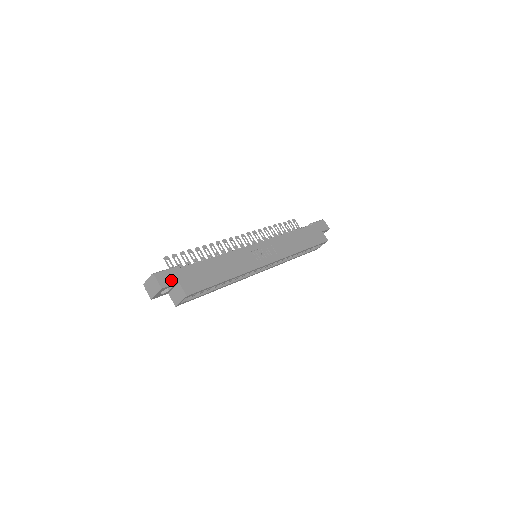
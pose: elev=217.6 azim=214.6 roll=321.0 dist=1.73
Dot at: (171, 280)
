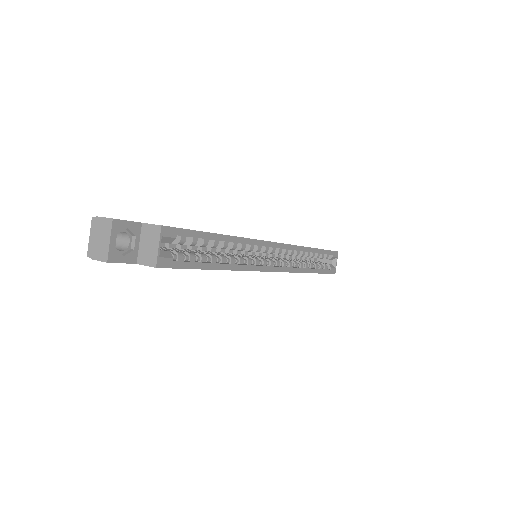
Dot at: (127, 221)
